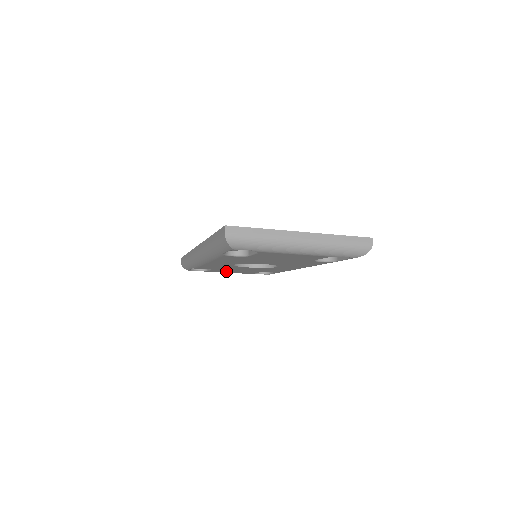
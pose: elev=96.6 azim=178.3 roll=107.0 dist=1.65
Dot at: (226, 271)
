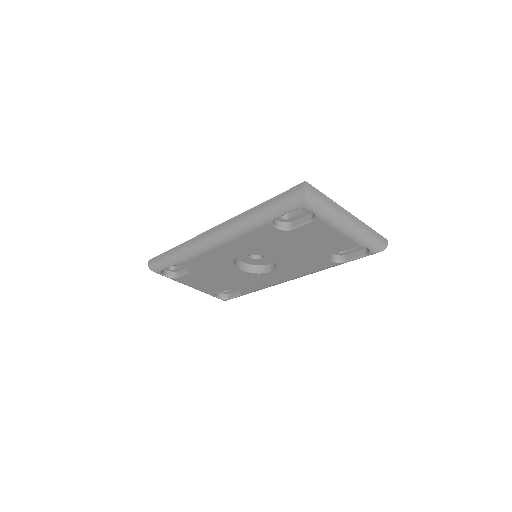
Dot at: (196, 281)
